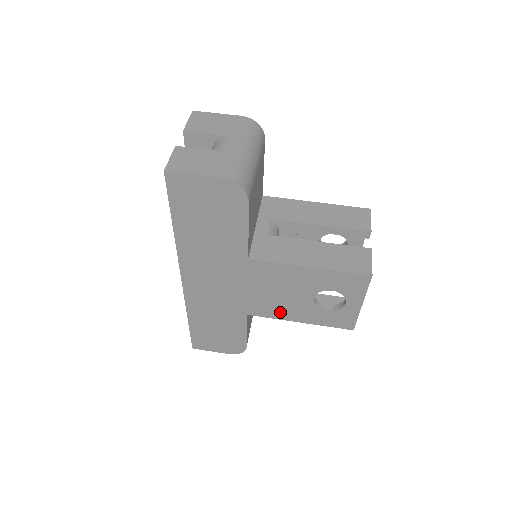
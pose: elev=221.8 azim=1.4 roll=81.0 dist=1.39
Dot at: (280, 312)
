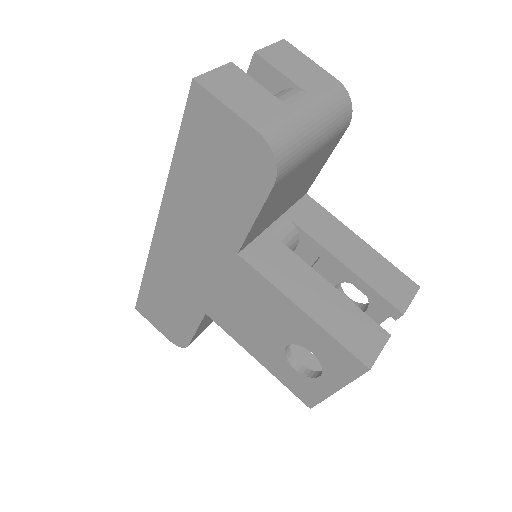
Dot at: (242, 335)
